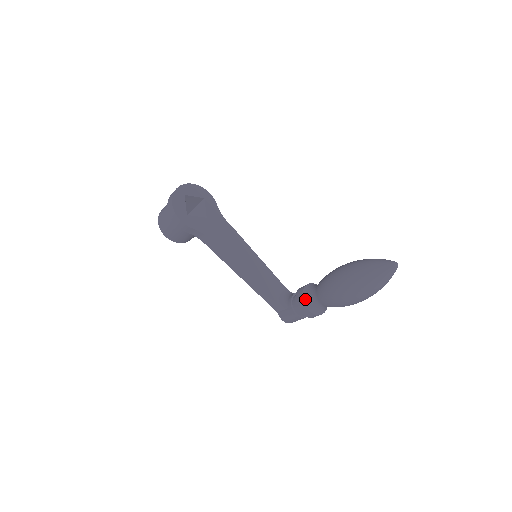
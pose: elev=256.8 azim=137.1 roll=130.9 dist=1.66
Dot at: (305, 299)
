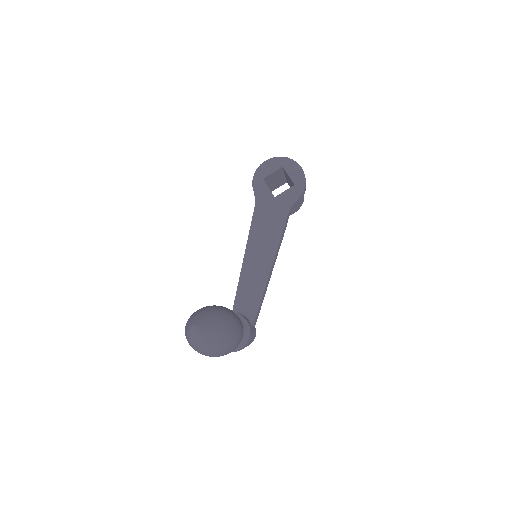
Dot at: occluded
